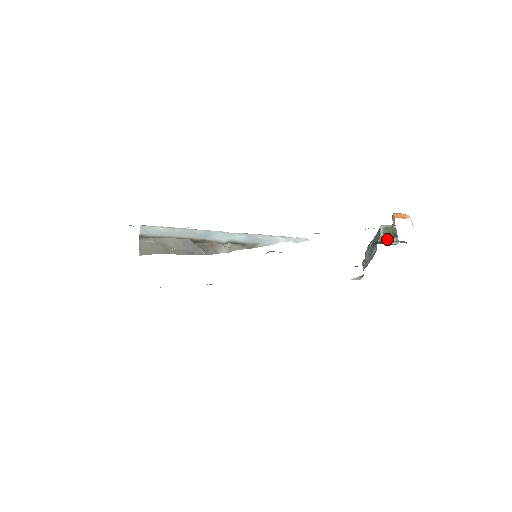
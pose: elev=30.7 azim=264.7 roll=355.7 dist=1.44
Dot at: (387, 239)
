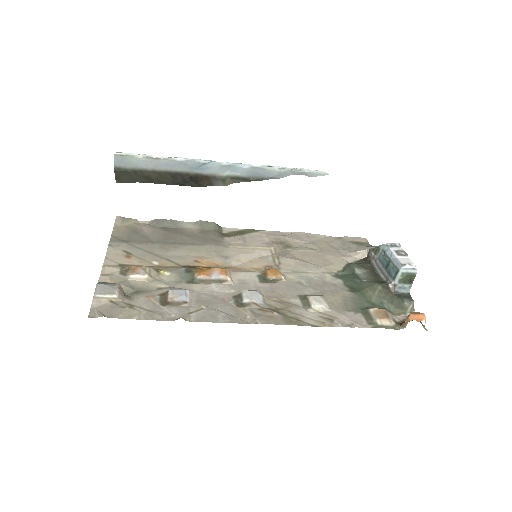
Dot at: (400, 286)
